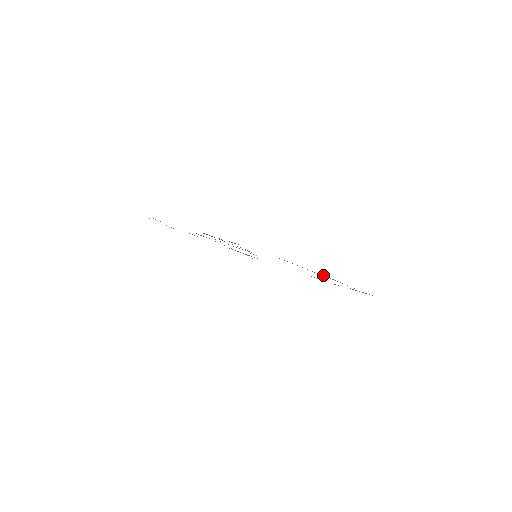
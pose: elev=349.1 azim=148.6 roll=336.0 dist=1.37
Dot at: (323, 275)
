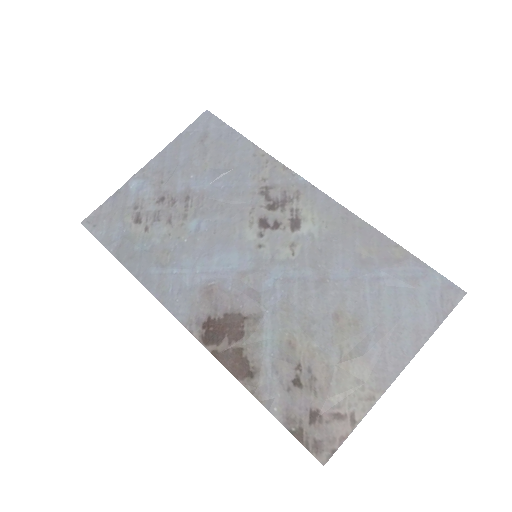
Dot at: (361, 363)
